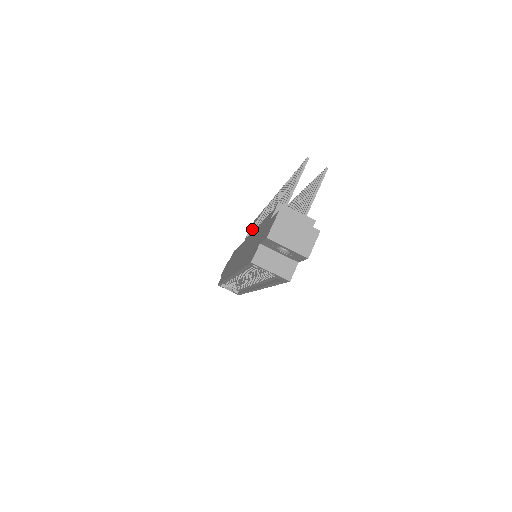
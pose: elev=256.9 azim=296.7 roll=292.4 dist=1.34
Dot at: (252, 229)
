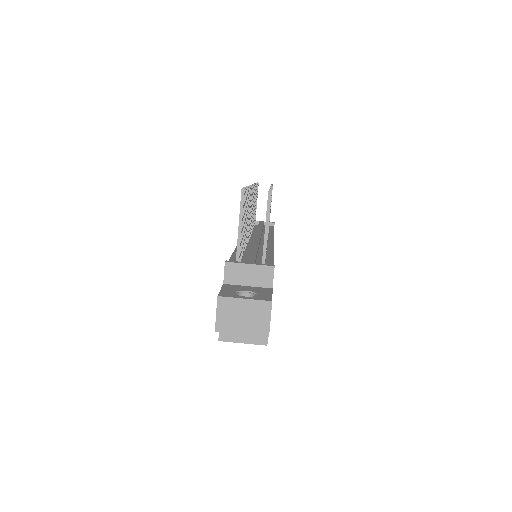
Dot at: occluded
